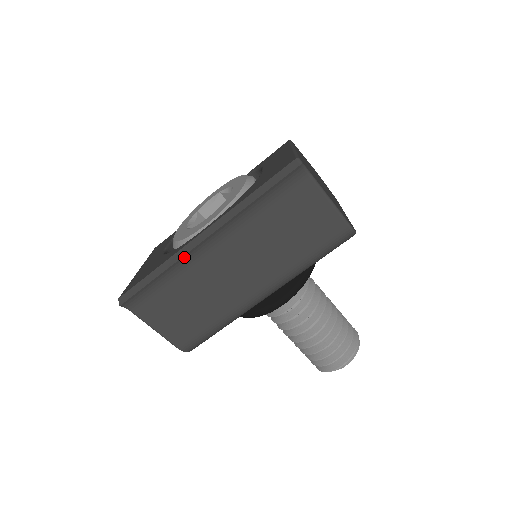
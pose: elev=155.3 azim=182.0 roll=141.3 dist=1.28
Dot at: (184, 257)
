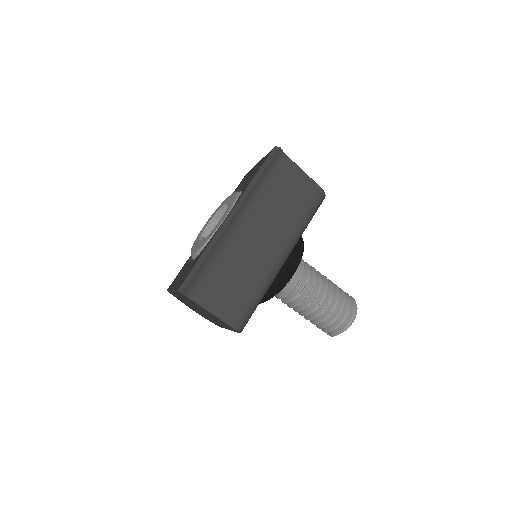
Dot at: (222, 235)
